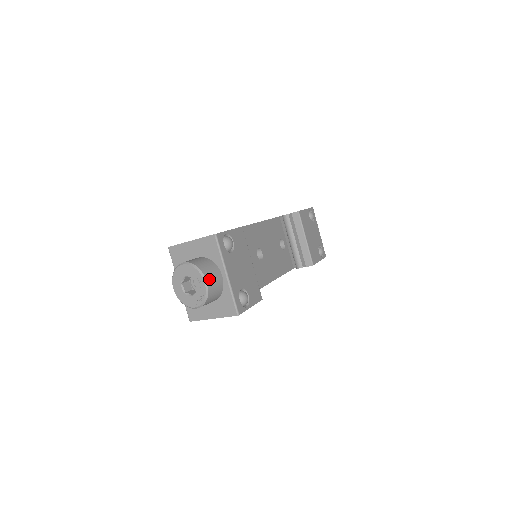
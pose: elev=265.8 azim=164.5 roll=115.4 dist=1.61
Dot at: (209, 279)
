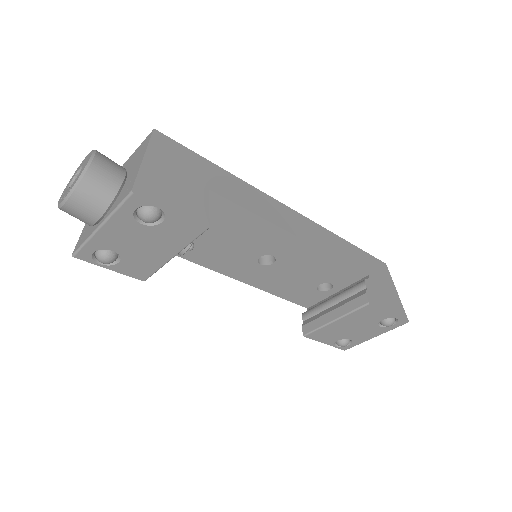
Dot at: (74, 203)
